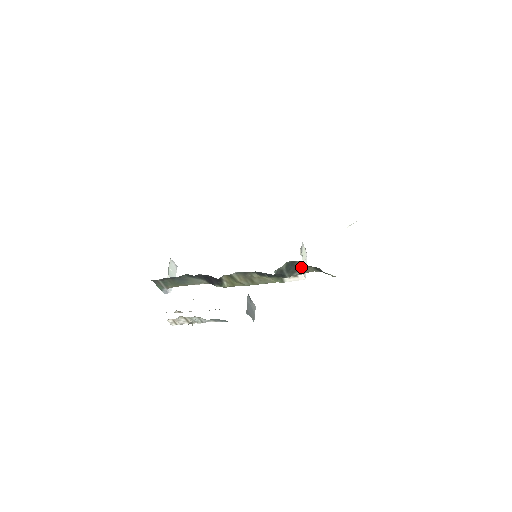
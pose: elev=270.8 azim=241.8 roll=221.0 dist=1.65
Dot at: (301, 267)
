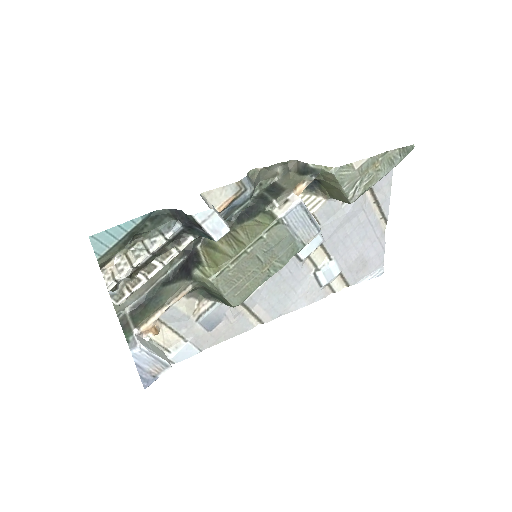
Dot at: (285, 185)
